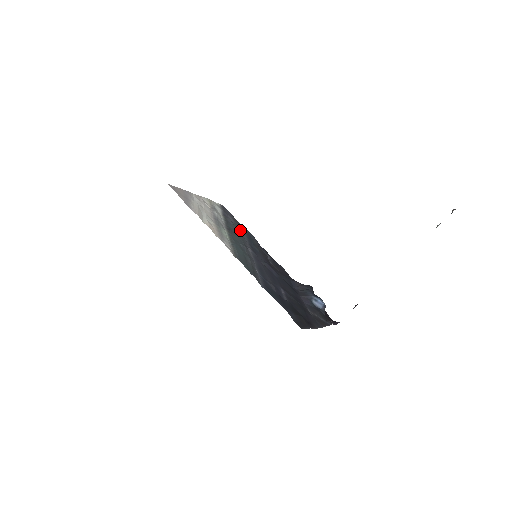
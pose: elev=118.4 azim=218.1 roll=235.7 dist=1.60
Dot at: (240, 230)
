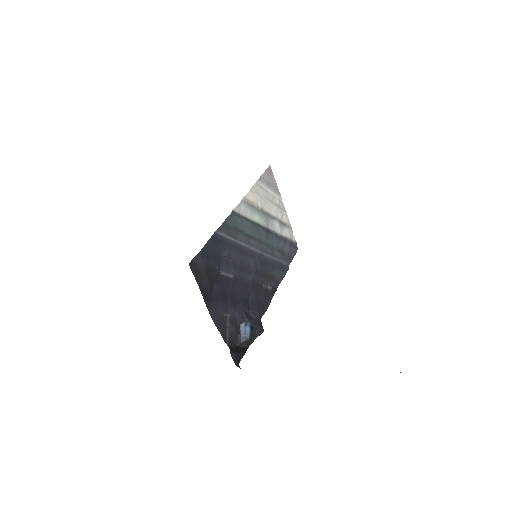
Dot at: (279, 254)
